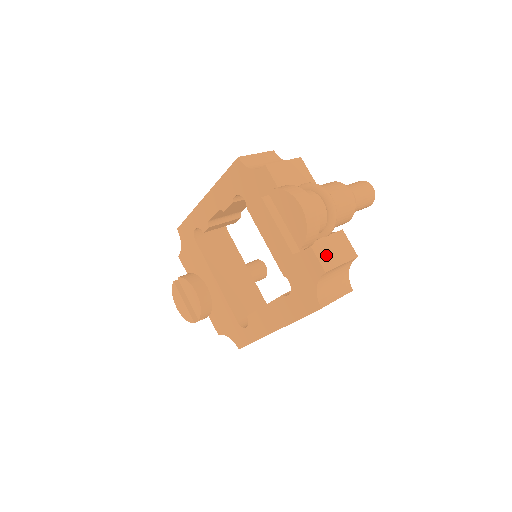
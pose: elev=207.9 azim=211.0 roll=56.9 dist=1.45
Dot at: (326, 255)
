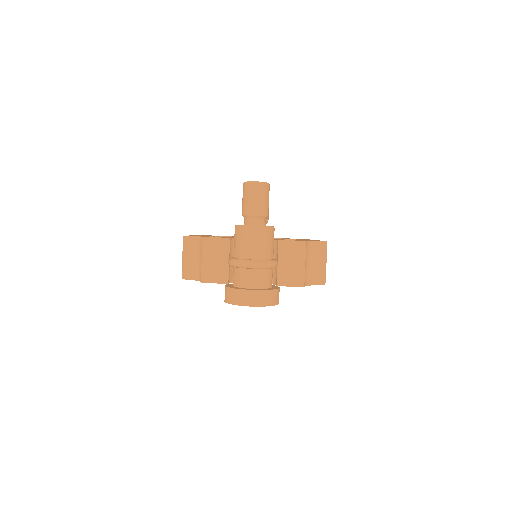
Dot at: (292, 276)
